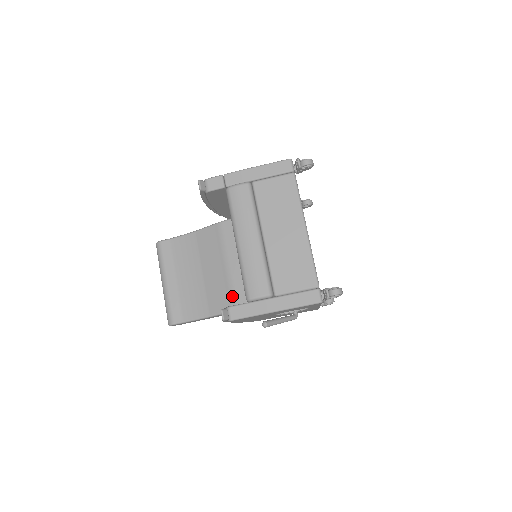
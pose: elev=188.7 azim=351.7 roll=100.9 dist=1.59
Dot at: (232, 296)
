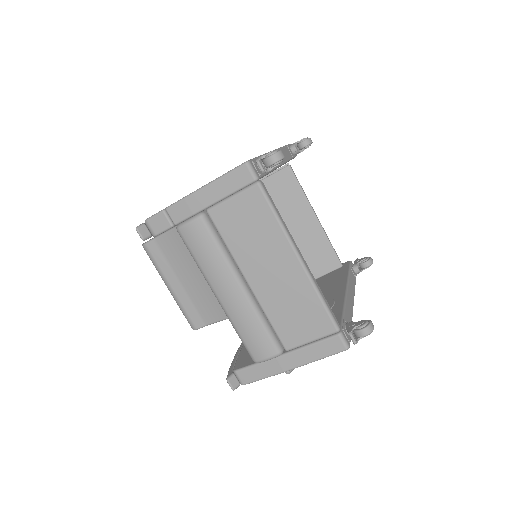
Dot at: occluded
